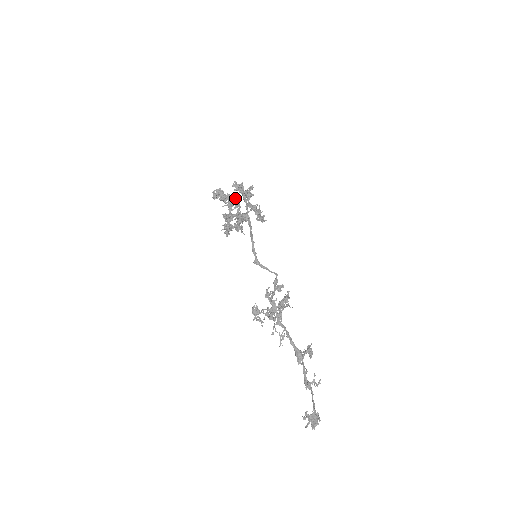
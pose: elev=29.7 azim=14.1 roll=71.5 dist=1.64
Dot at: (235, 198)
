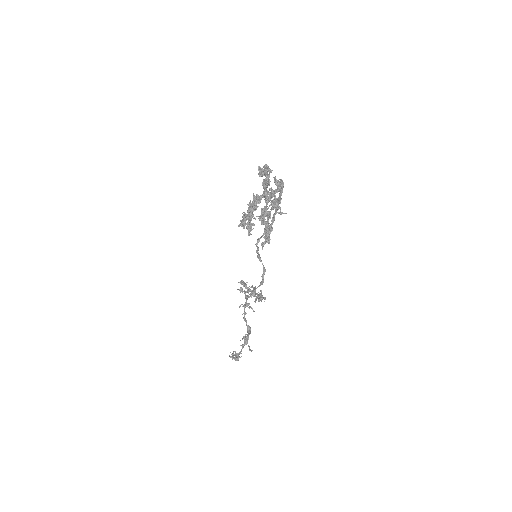
Dot at: (260, 199)
